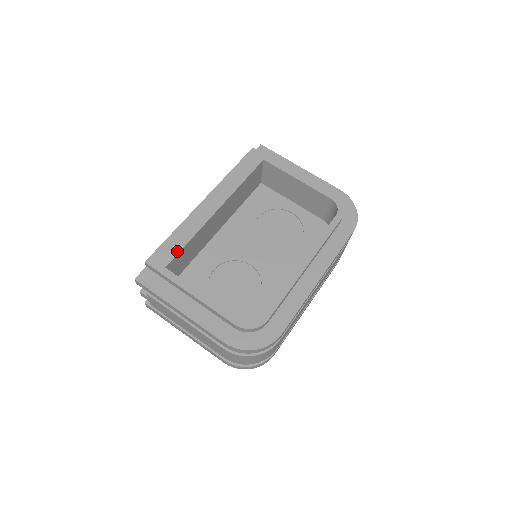
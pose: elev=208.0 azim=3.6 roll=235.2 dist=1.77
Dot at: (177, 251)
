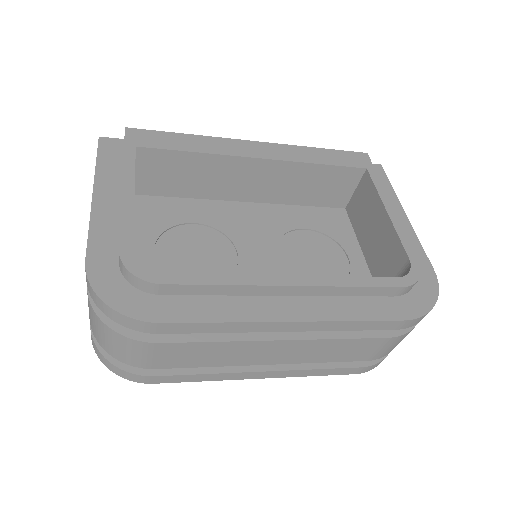
Dot at: (168, 147)
